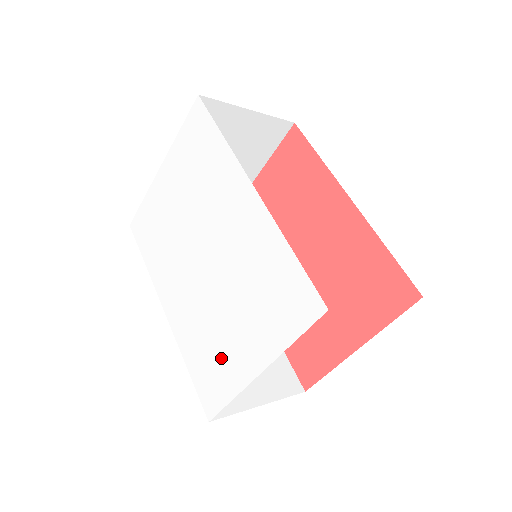
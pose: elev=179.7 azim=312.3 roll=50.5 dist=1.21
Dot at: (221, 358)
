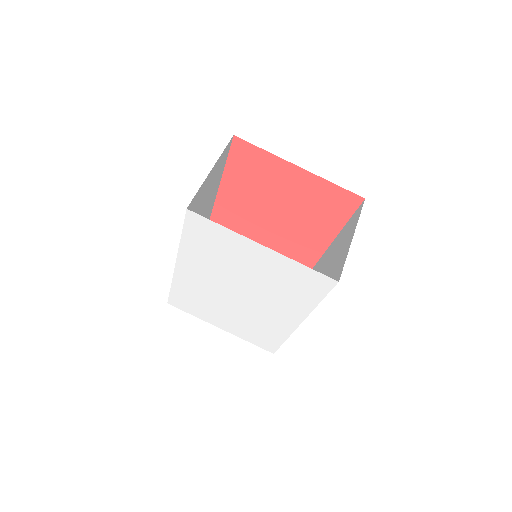
Dot at: (203, 309)
